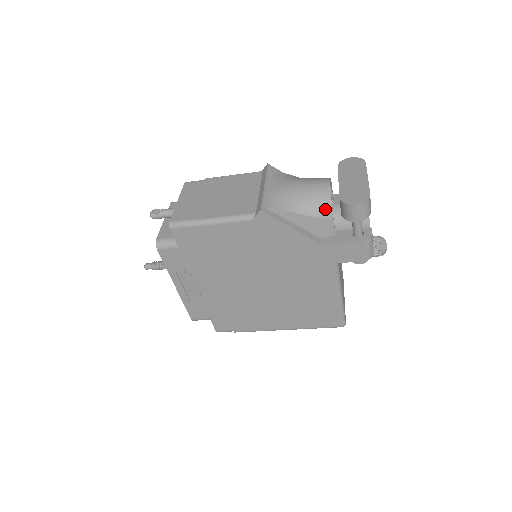
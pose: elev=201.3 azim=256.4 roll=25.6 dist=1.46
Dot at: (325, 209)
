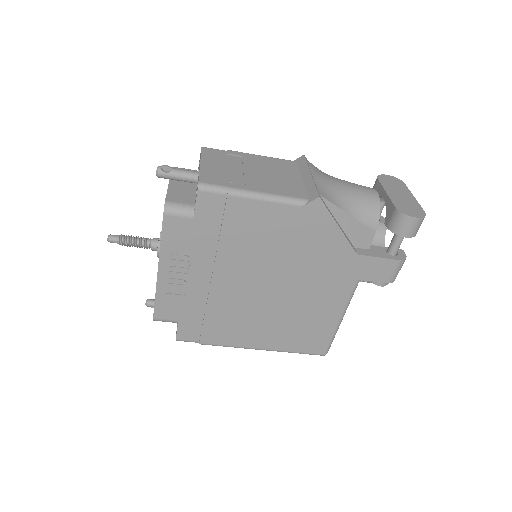
Dot at: (373, 217)
